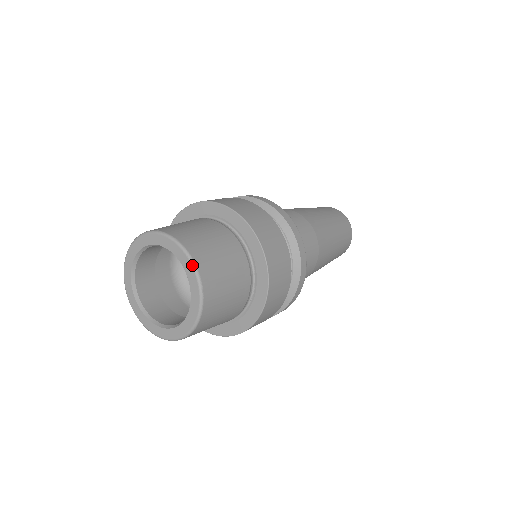
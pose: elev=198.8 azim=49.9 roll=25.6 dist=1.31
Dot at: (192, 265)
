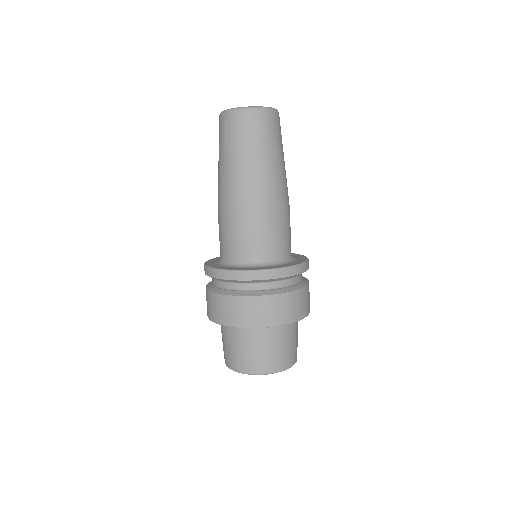
Dot at: occluded
